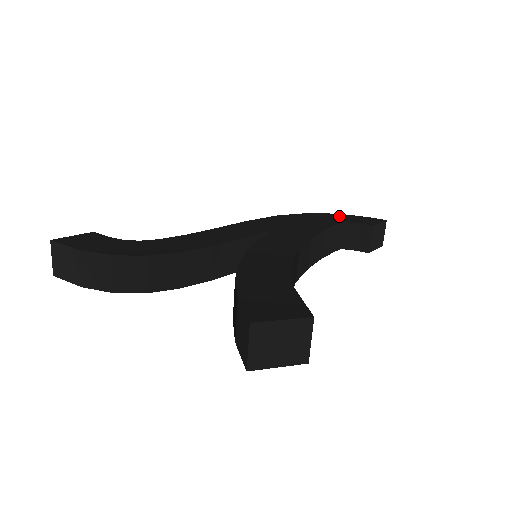
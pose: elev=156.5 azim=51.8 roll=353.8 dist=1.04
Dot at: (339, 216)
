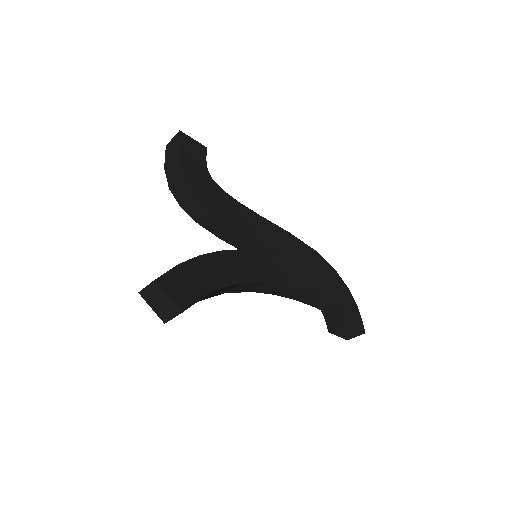
Dot at: (347, 296)
